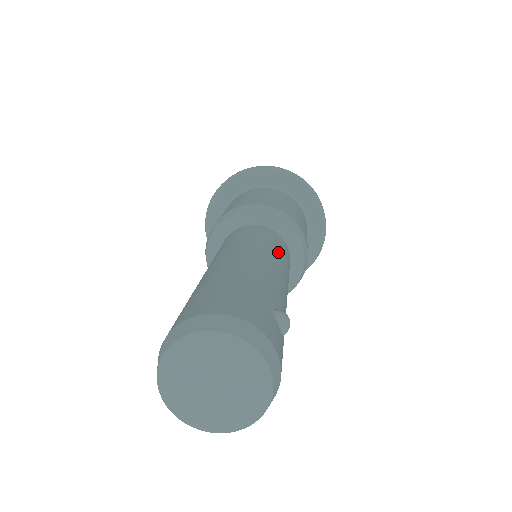
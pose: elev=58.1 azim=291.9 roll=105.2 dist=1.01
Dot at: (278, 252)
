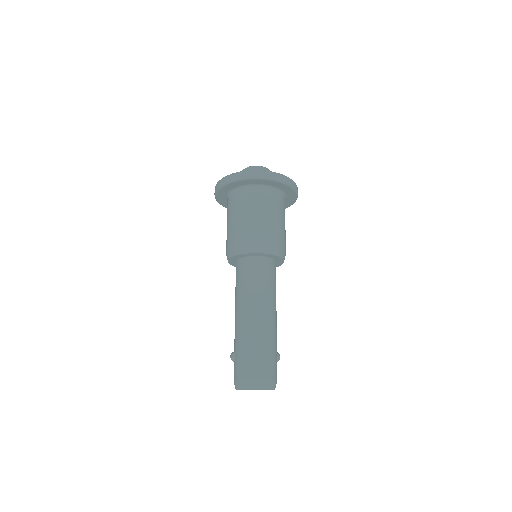
Dot at: (275, 289)
